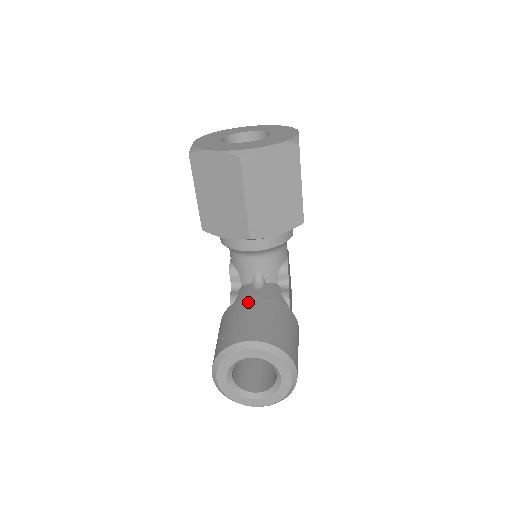
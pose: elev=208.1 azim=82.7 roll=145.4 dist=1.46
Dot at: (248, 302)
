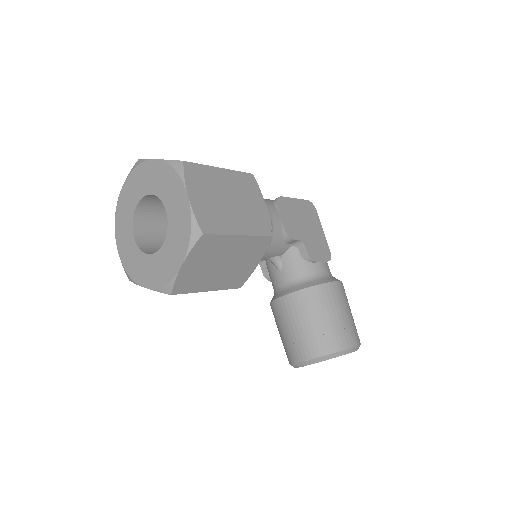
Dot at: (281, 307)
